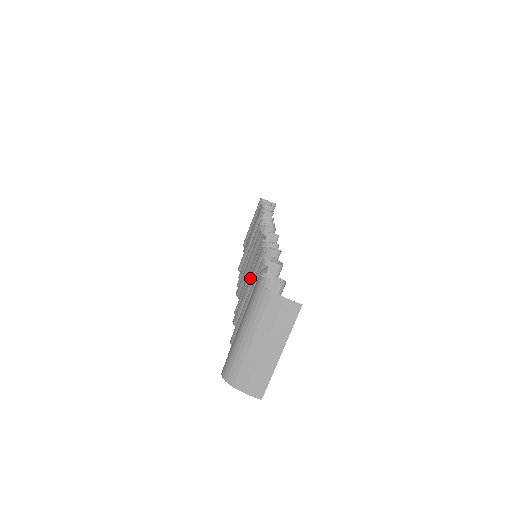
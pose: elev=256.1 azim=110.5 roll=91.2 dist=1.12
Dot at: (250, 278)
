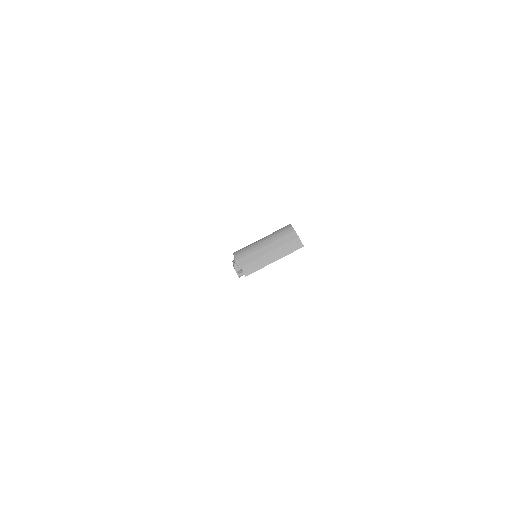
Dot at: occluded
